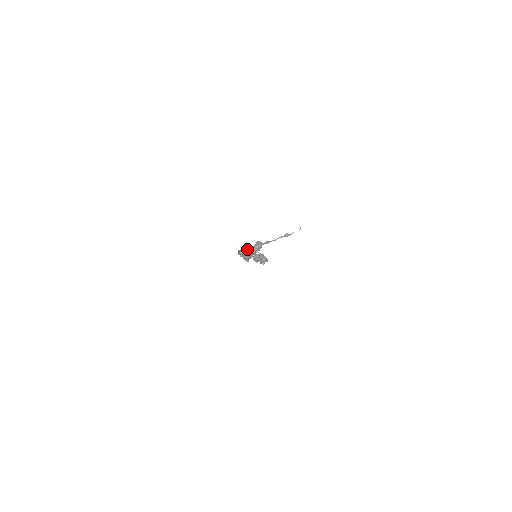
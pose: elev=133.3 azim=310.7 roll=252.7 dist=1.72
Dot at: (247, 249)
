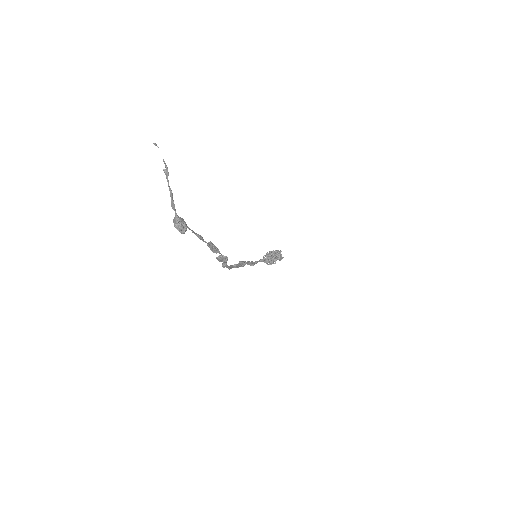
Dot at: occluded
